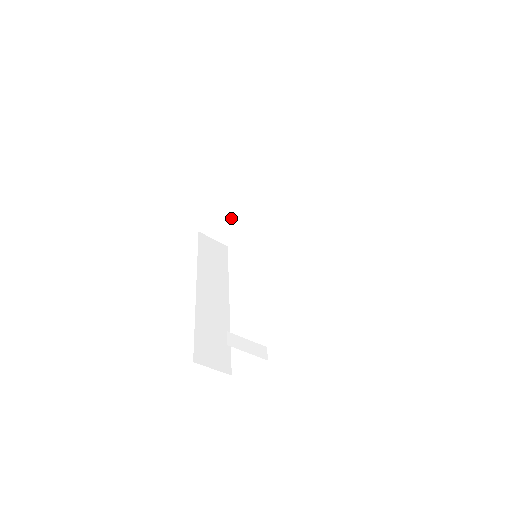
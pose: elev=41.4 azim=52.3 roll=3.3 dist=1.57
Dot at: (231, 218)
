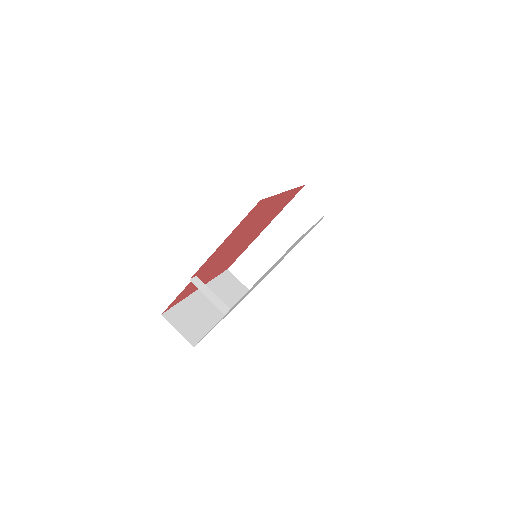
Dot at: (258, 260)
